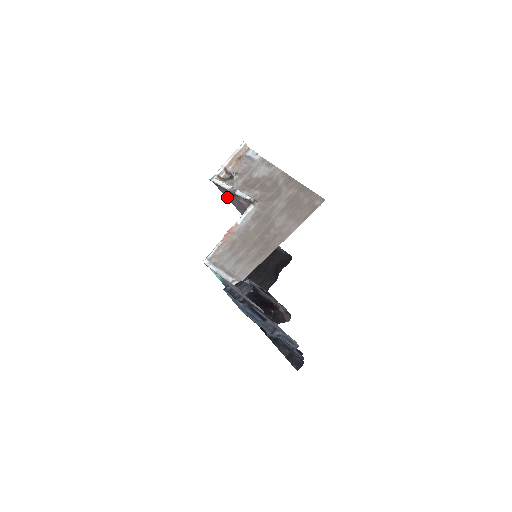
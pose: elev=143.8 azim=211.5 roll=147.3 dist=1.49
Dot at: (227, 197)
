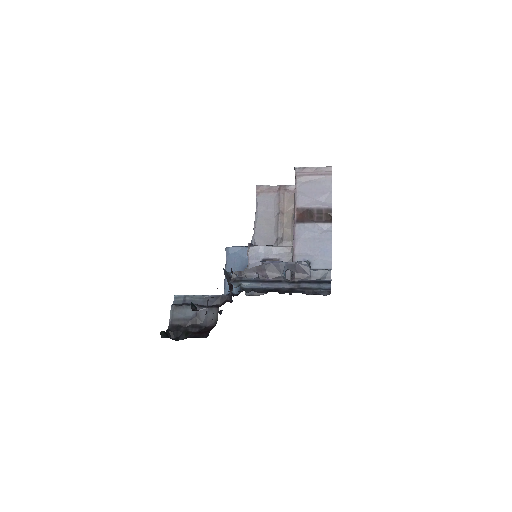
Dot at: (260, 202)
